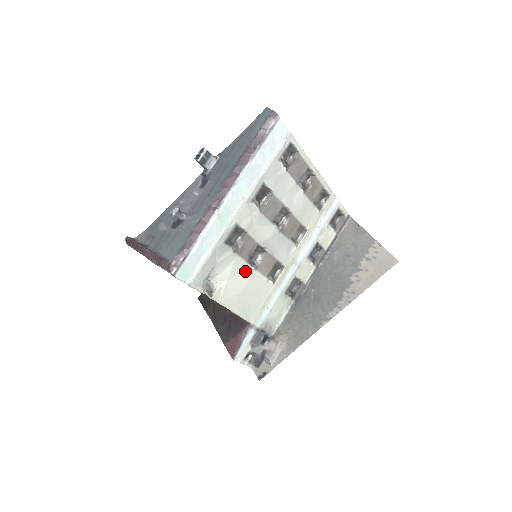
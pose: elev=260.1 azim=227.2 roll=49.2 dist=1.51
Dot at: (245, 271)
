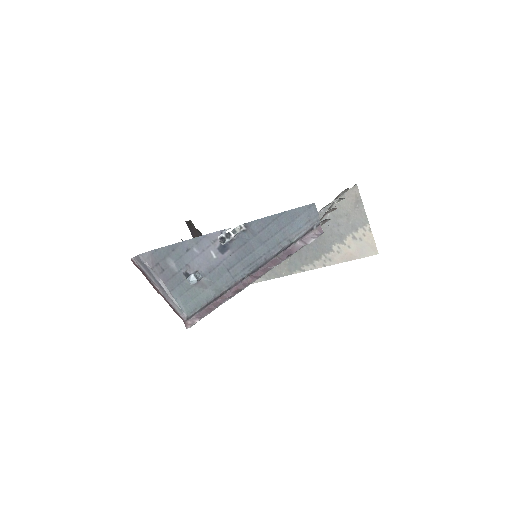
Dot at: occluded
